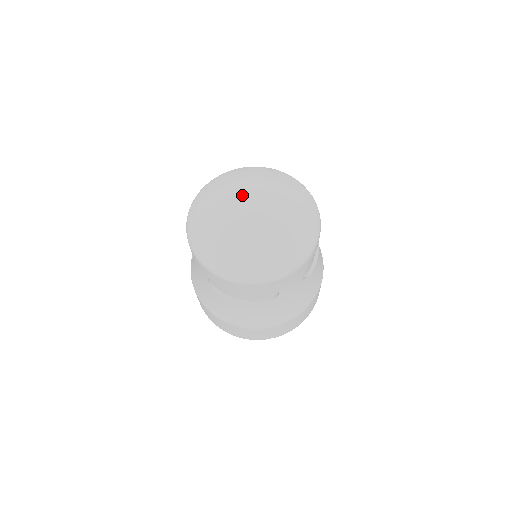
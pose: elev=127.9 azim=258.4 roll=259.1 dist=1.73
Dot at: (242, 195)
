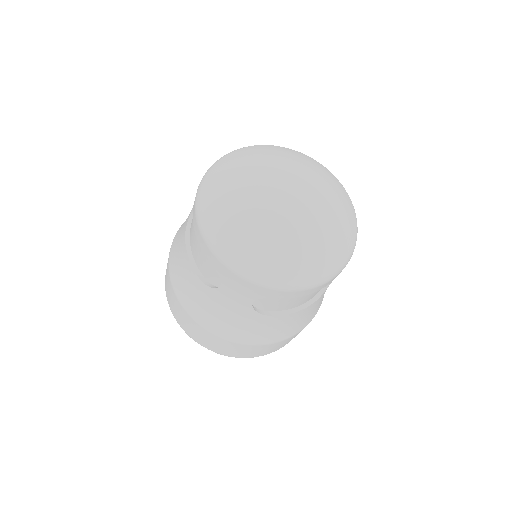
Dot at: (274, 182)
